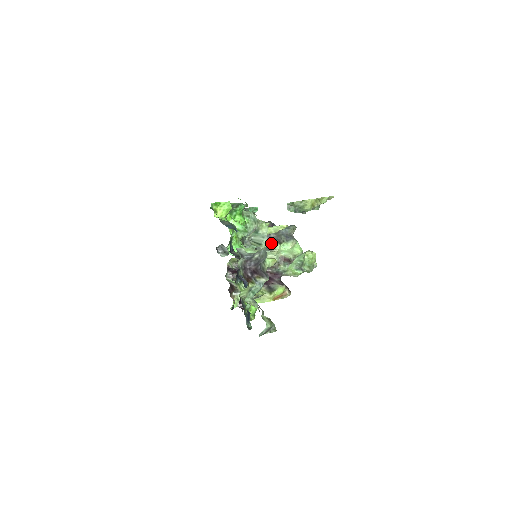
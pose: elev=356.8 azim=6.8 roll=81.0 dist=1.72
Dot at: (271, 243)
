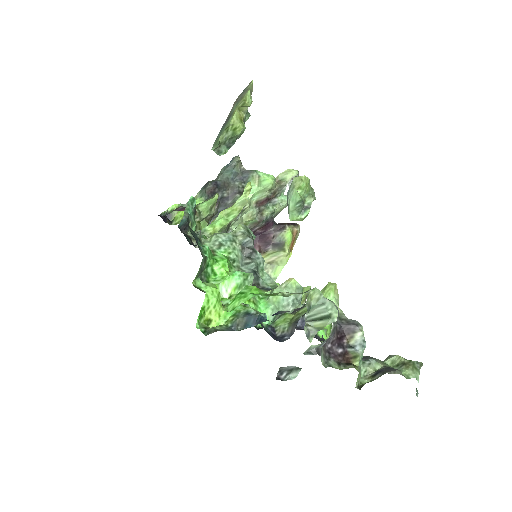
Dot at: occluded
